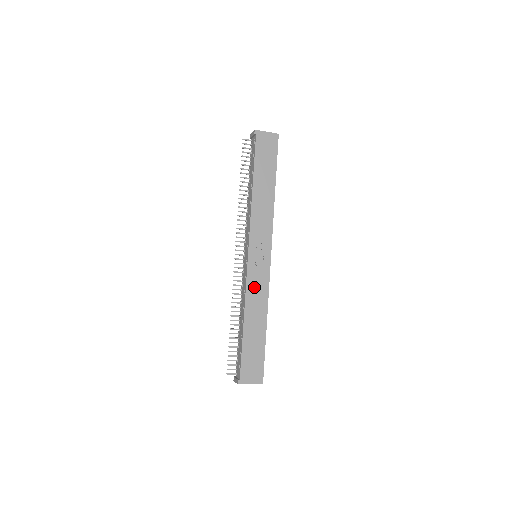
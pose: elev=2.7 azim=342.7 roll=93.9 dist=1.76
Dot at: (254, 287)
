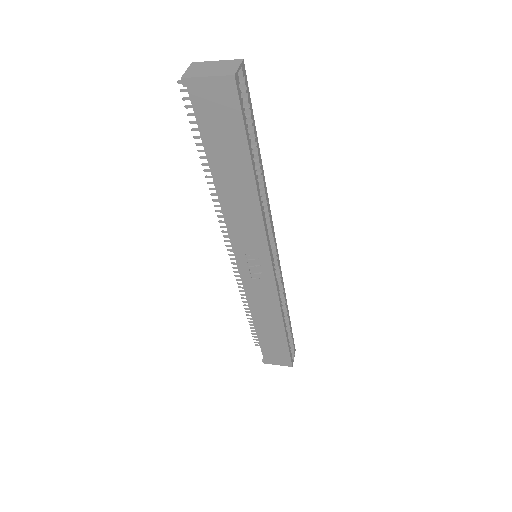
Dot at: (257, 295)
